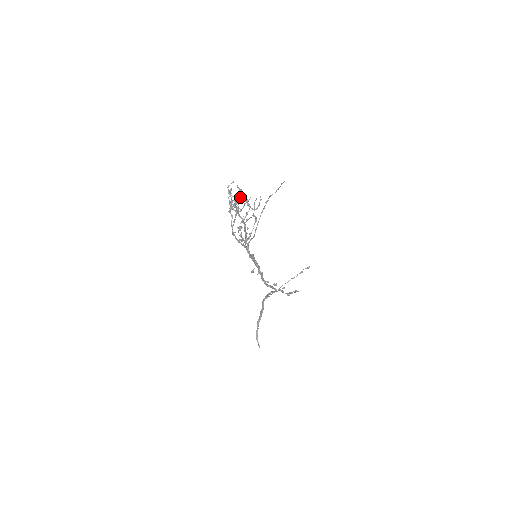
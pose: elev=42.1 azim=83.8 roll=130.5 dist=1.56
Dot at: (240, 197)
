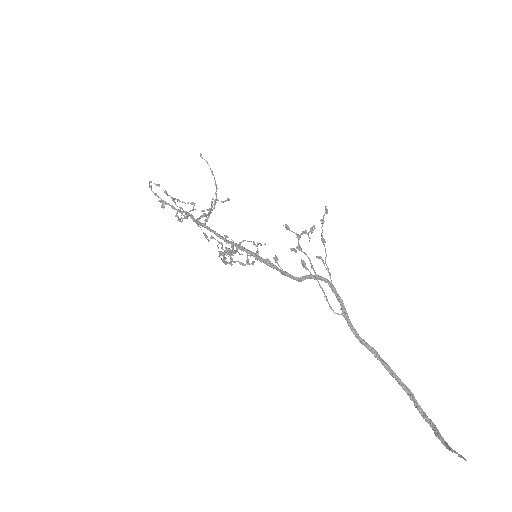
Dot at: (149, 181)
